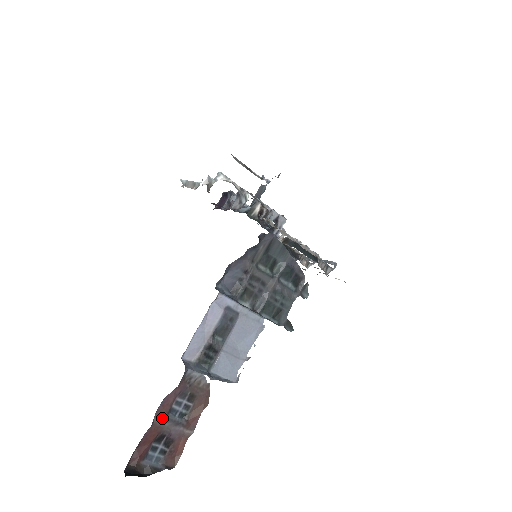
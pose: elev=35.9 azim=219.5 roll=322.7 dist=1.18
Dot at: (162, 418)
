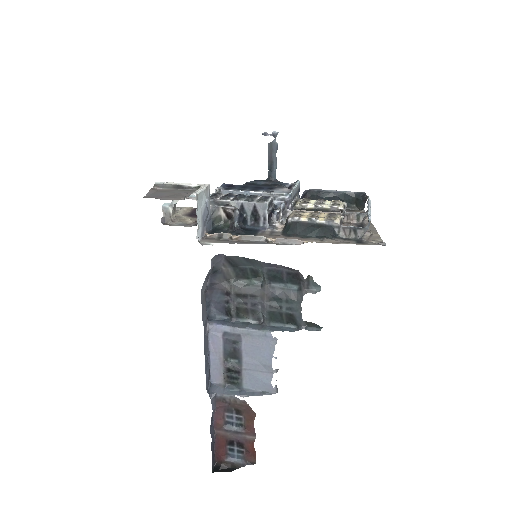
Dot at: (221, 430)
